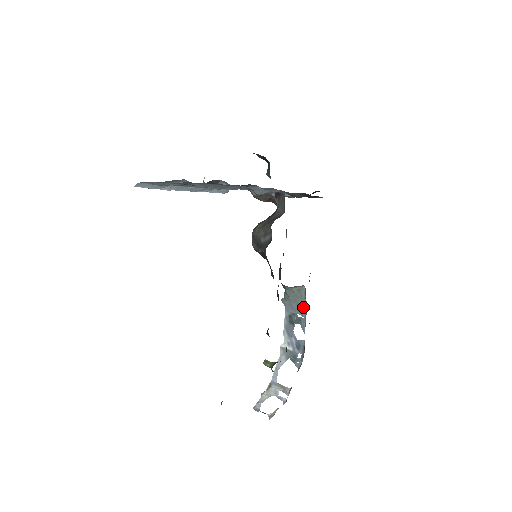
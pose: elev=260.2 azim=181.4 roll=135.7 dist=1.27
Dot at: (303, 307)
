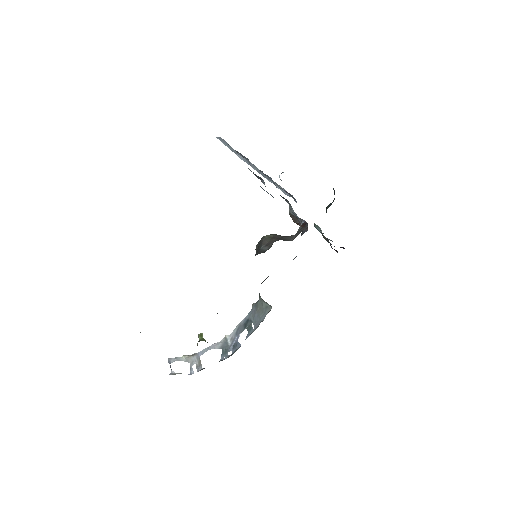
Dot at: (259, 321)
